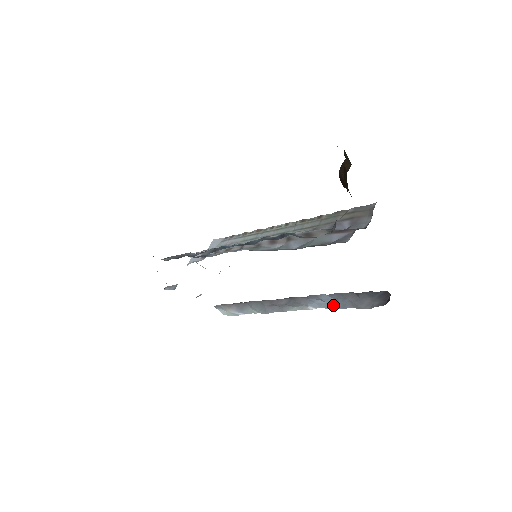
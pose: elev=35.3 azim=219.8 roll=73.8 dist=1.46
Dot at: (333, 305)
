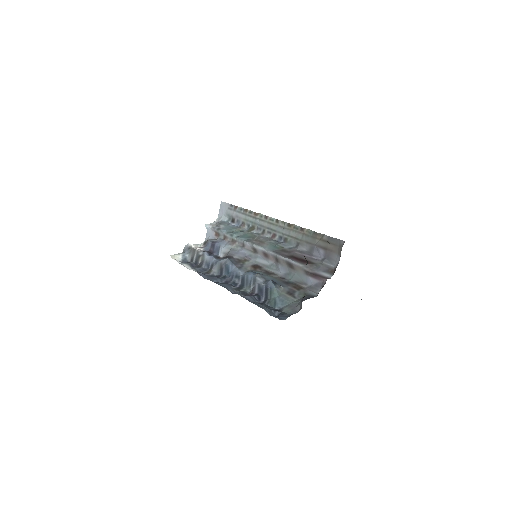
Dot at: occluded
